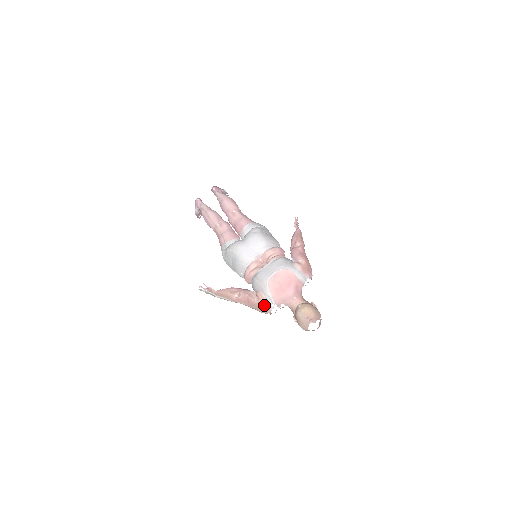
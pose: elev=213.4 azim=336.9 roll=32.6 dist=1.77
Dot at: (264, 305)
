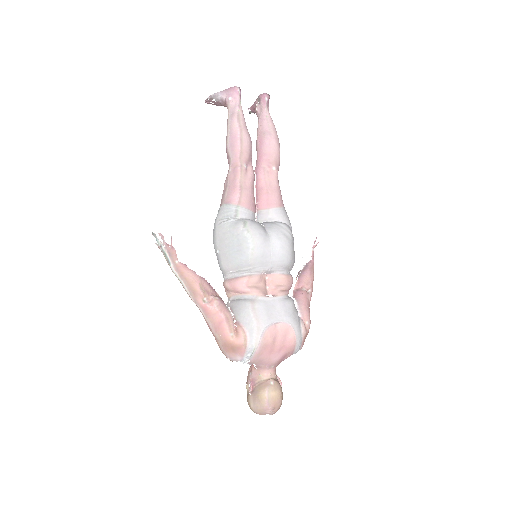
Dot at: (237, 350)
